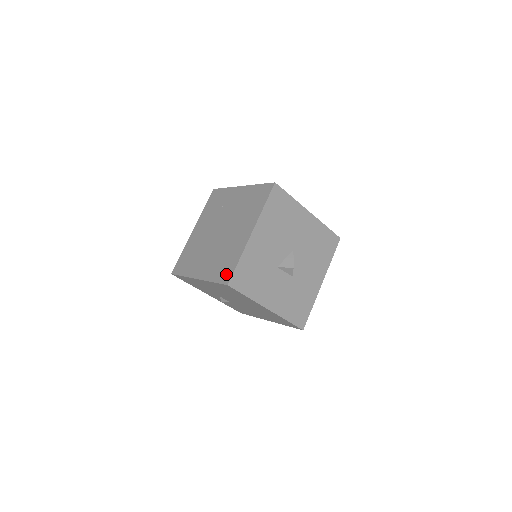
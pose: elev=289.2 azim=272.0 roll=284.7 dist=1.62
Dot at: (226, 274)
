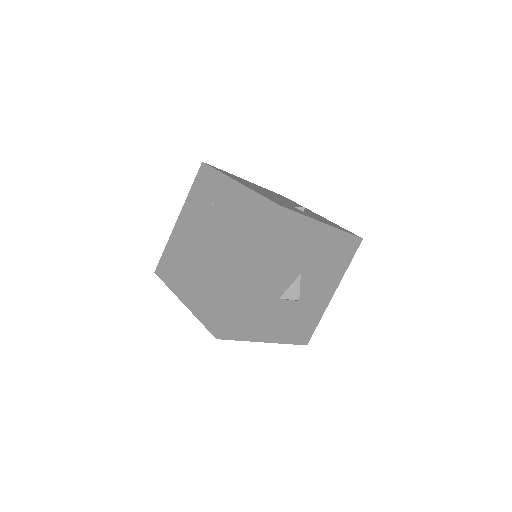
Dot at: (215, 321)
